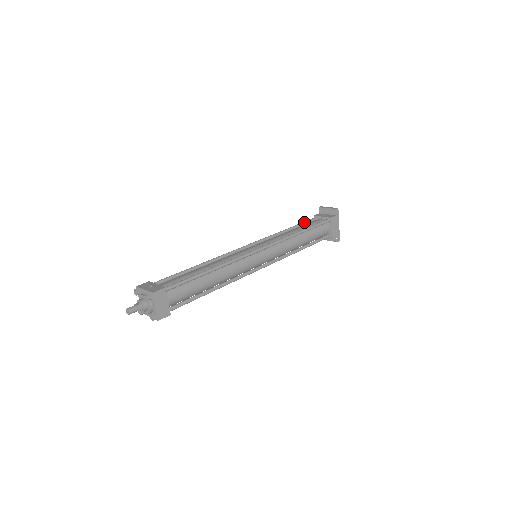
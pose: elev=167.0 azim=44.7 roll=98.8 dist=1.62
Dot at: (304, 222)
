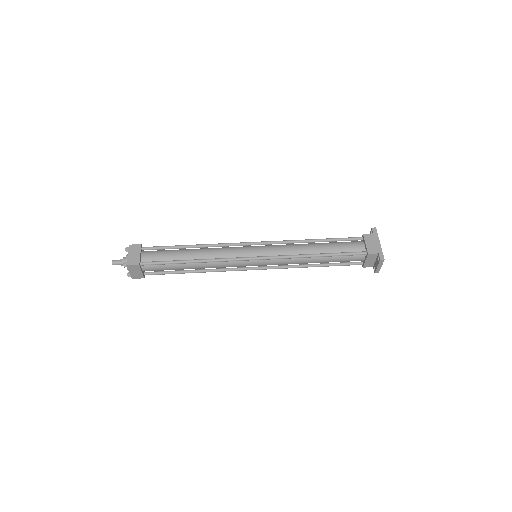
Dot at: occluded
